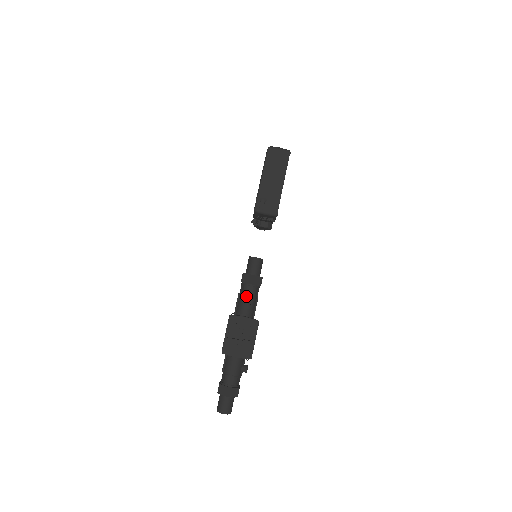
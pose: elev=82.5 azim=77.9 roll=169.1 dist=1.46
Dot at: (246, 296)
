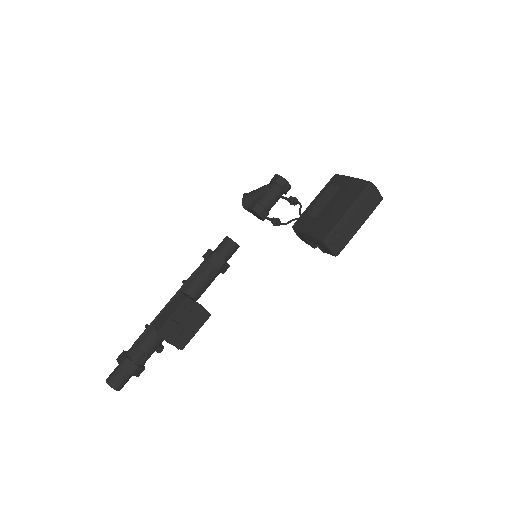
Dot at: (206, 278)
